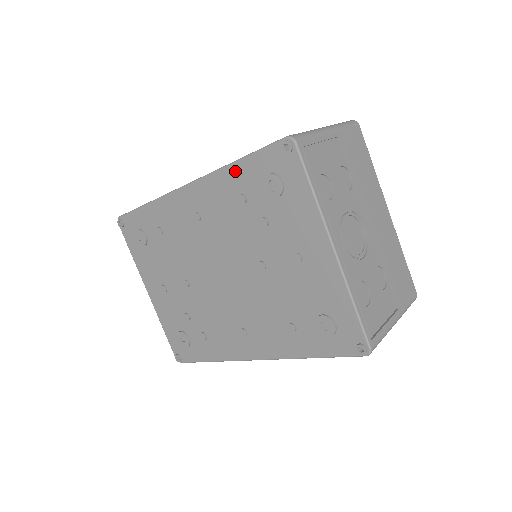
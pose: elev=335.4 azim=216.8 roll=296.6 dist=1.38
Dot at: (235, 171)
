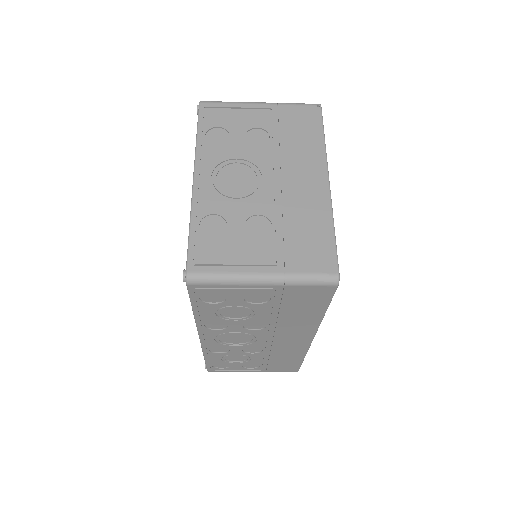
Dot at: occluded
